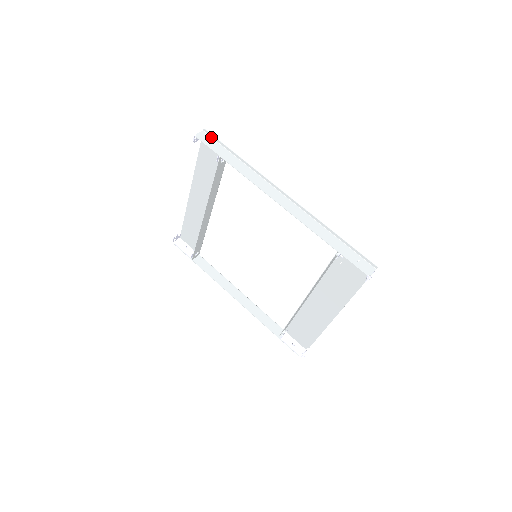
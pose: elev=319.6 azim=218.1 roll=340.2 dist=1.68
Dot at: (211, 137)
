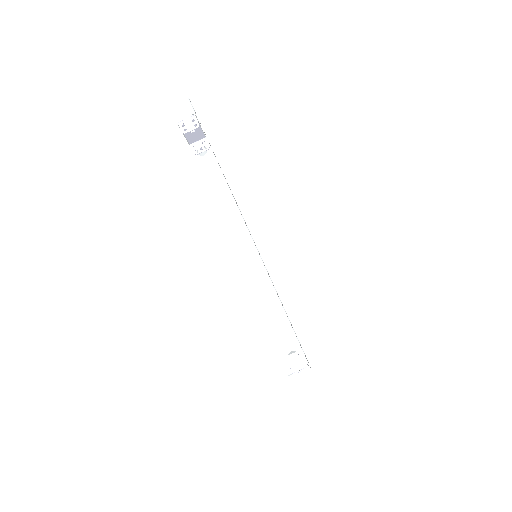
Dot at: occluded
